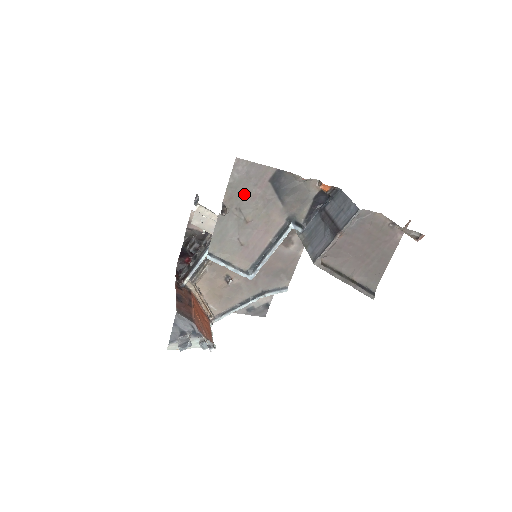
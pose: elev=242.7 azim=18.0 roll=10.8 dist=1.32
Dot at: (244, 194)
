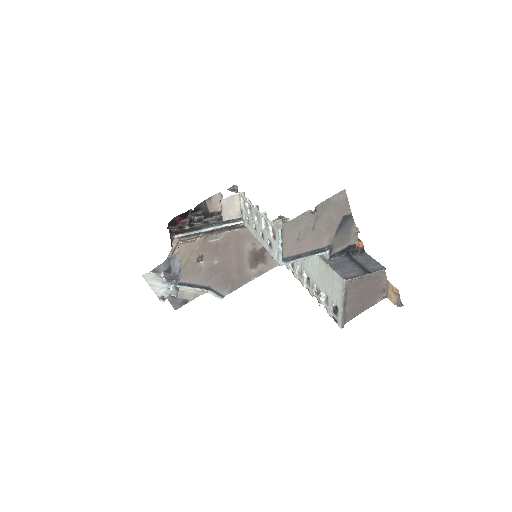
Dot at: (328, 211)
